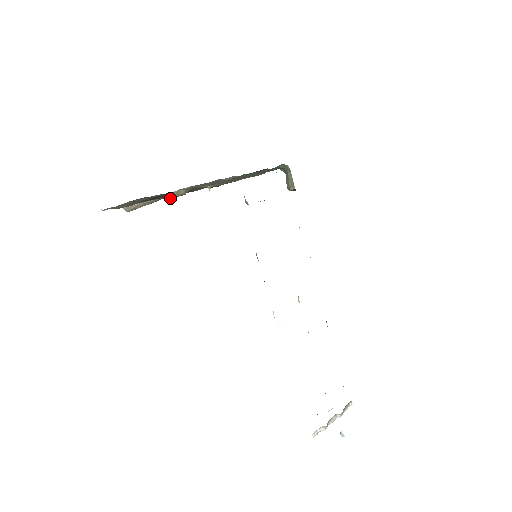
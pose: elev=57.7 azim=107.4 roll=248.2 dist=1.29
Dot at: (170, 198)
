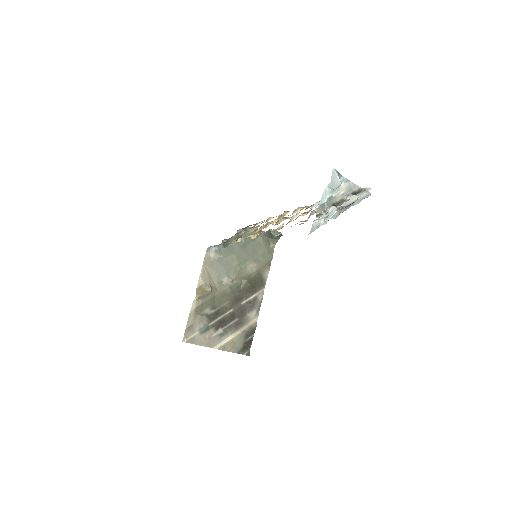
Dot at: (198, 293)
